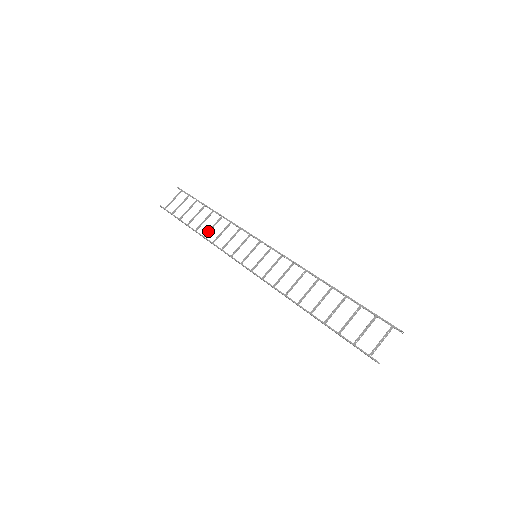
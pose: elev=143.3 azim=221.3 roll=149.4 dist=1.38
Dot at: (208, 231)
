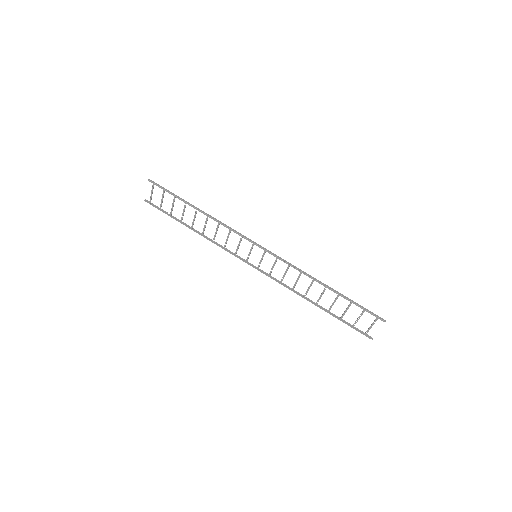
Dot at: (203, 230)
